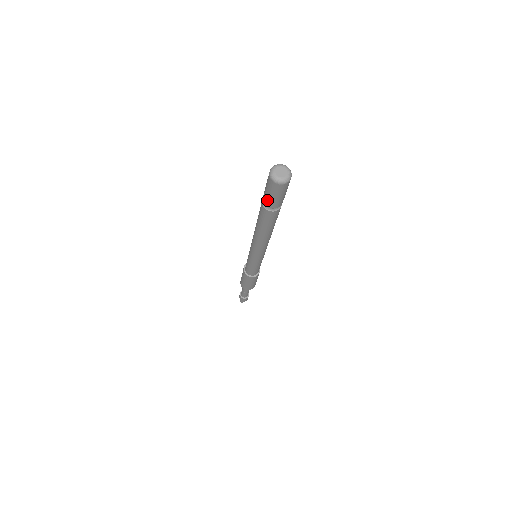
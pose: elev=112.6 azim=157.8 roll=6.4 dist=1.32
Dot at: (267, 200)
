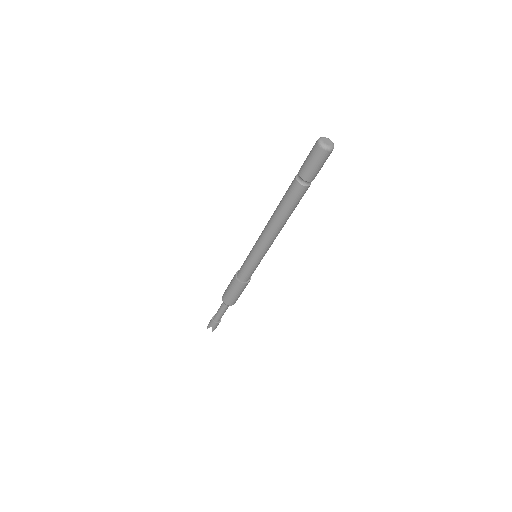
Dot at: (302, 166)
